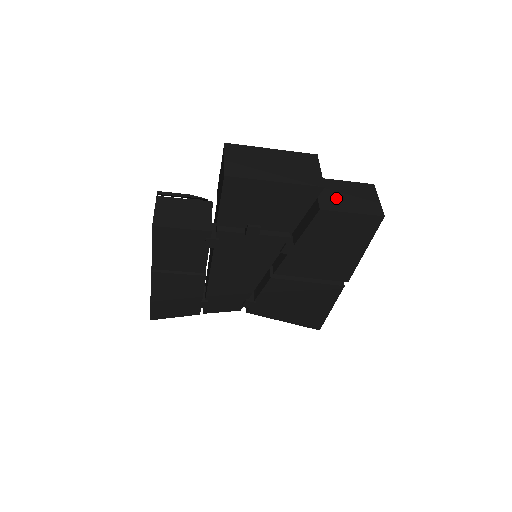
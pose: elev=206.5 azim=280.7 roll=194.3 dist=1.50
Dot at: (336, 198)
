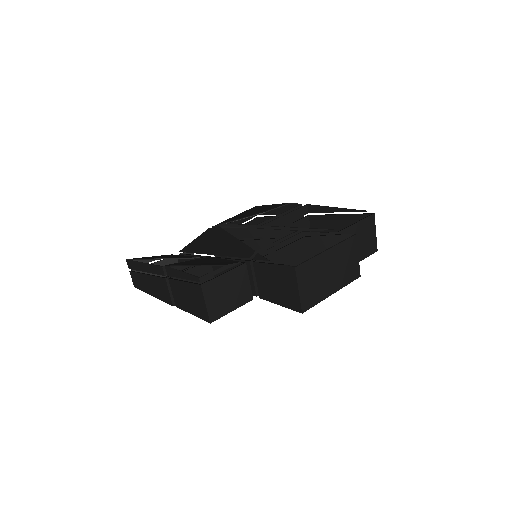
Dot at: occluded
